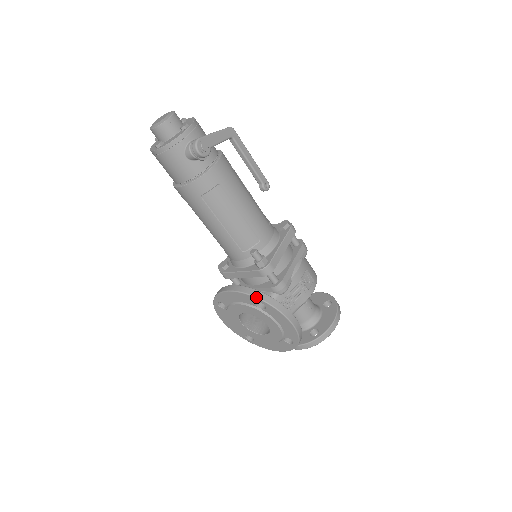
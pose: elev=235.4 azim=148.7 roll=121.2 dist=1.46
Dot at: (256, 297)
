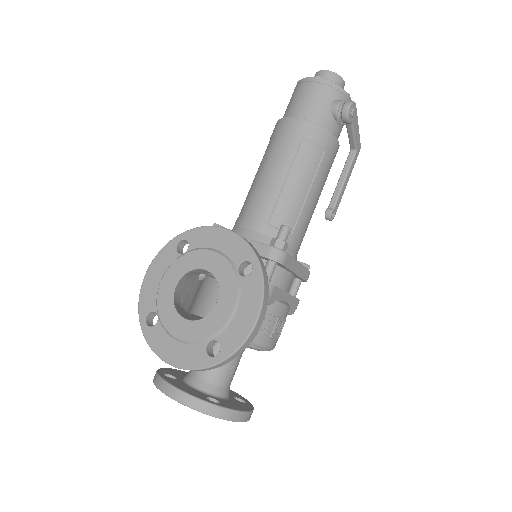
Dot at: (255, 252)
